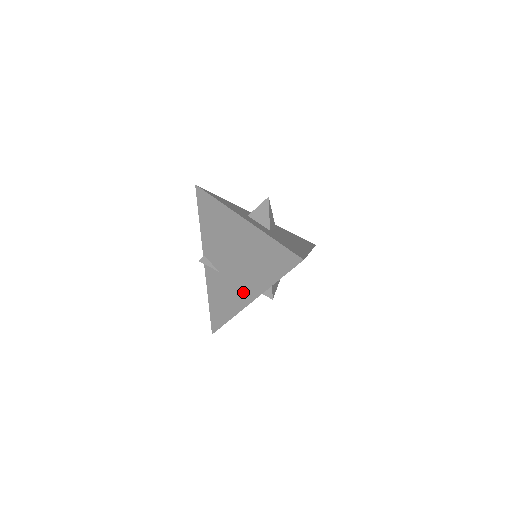
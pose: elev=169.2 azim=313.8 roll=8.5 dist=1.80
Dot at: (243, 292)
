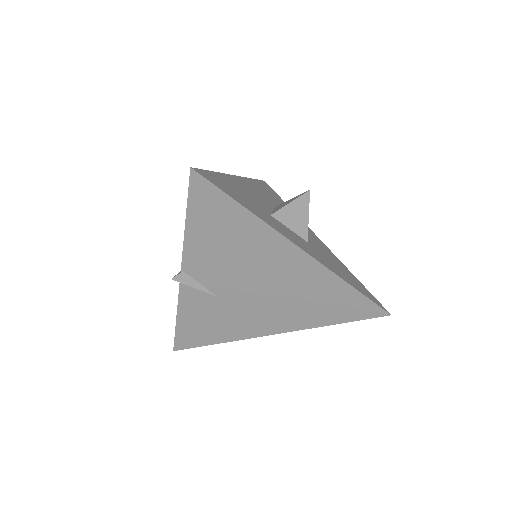
Dot at: (261, 324)
